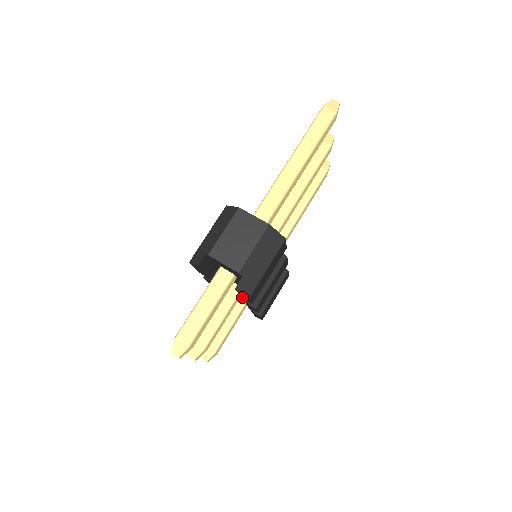
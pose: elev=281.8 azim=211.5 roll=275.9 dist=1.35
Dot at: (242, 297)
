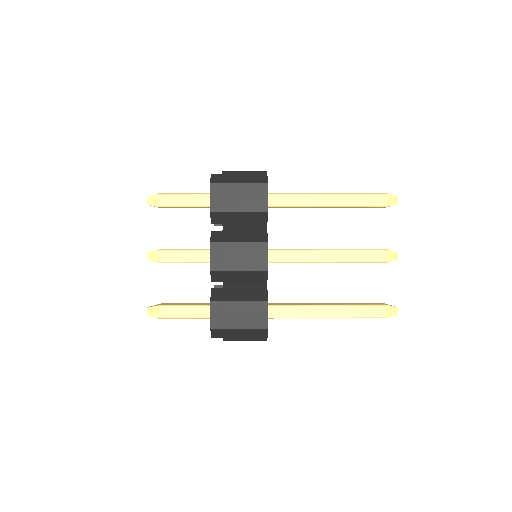
Dot at: occluded
